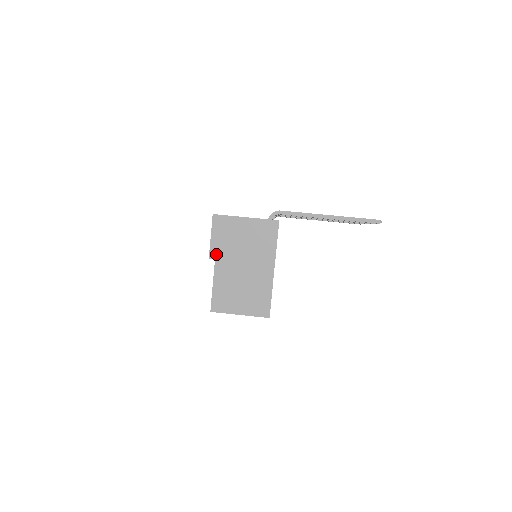
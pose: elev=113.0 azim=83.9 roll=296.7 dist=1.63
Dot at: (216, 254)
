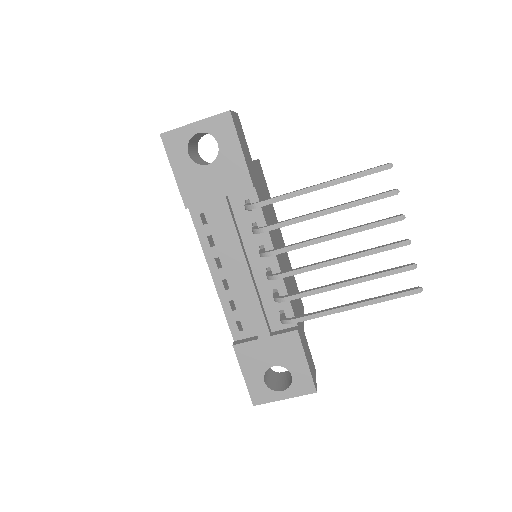
Dot at: occluded
